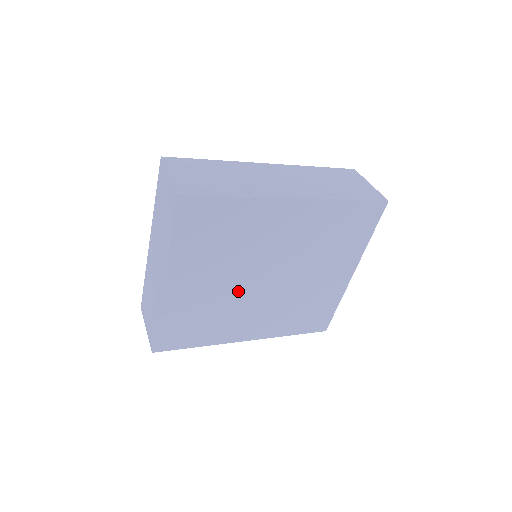
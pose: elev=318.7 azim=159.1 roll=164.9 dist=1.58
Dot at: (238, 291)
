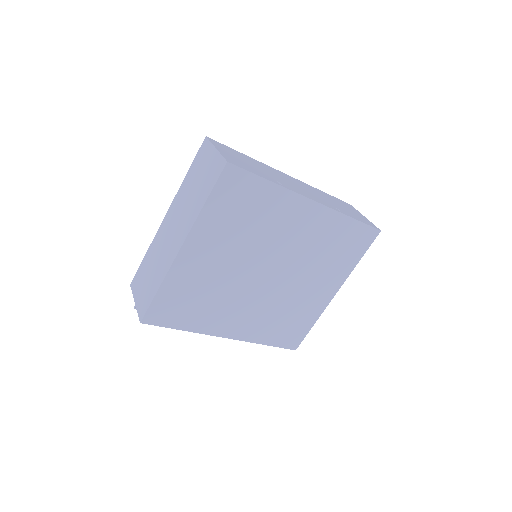
Dot at: (239, 279)
